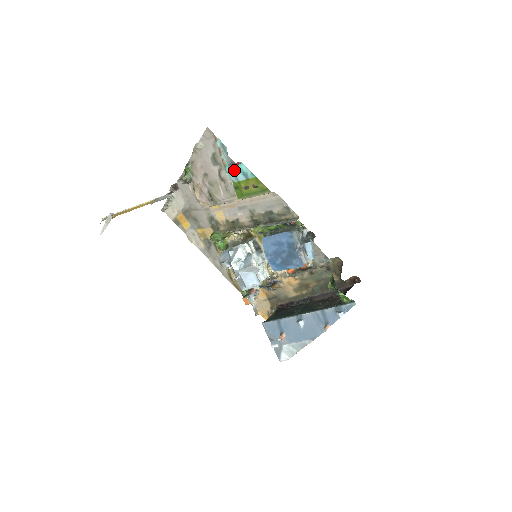
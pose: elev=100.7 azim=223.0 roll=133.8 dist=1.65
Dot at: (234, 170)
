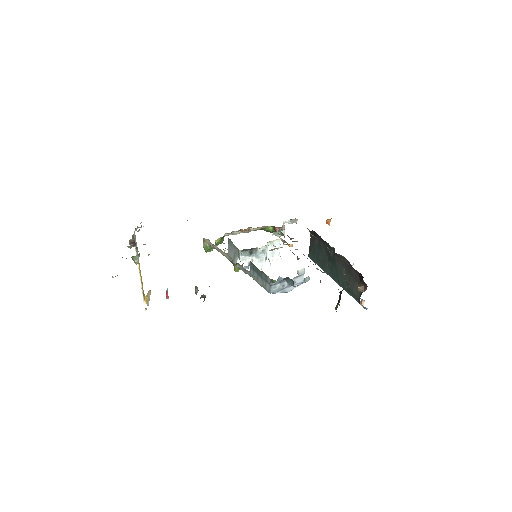
Dot at: occluded
